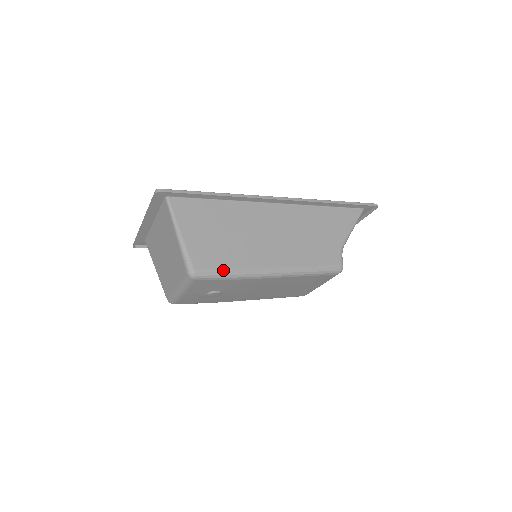
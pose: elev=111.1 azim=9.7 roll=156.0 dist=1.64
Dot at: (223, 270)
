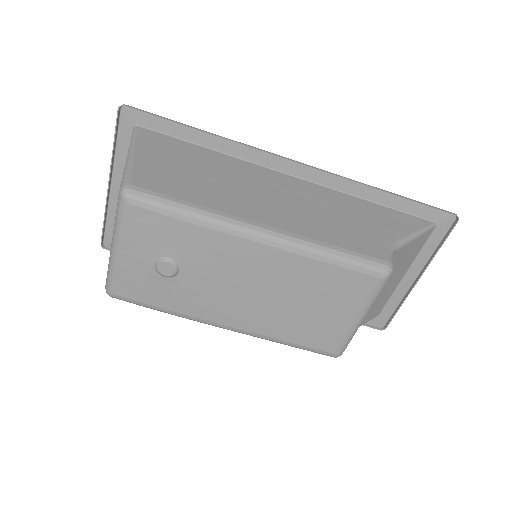
Dot at: (176, 200)
